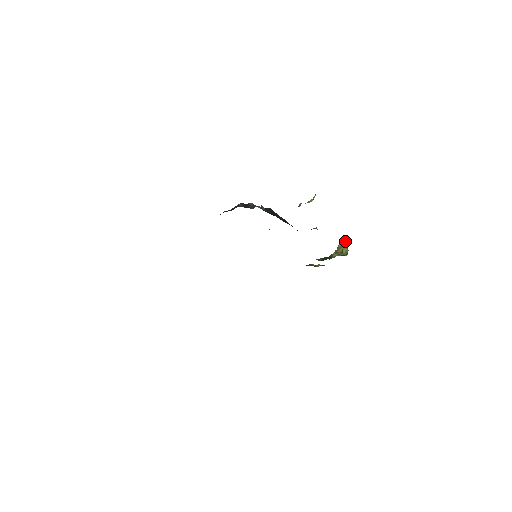
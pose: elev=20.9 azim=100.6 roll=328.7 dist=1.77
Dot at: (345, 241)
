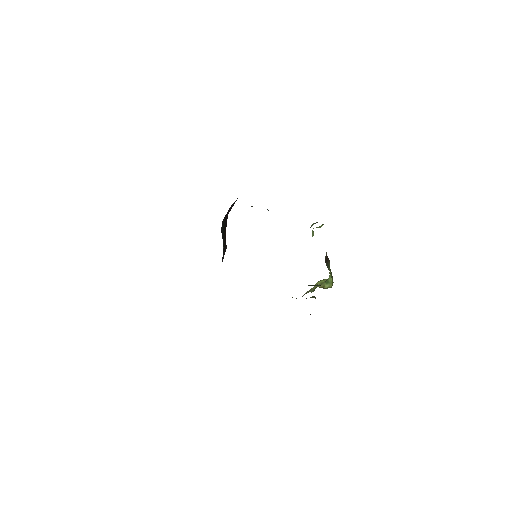
Dot at: (329, 278)
